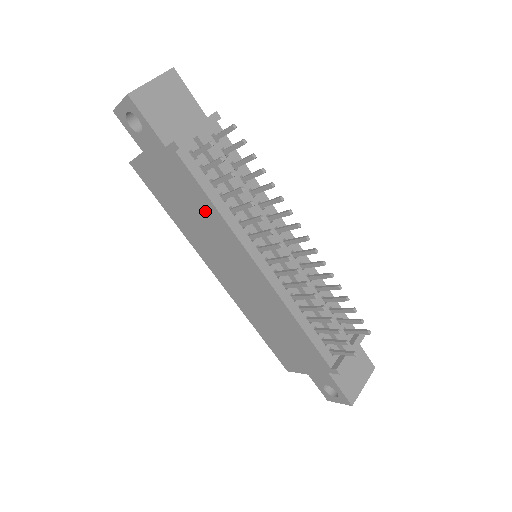
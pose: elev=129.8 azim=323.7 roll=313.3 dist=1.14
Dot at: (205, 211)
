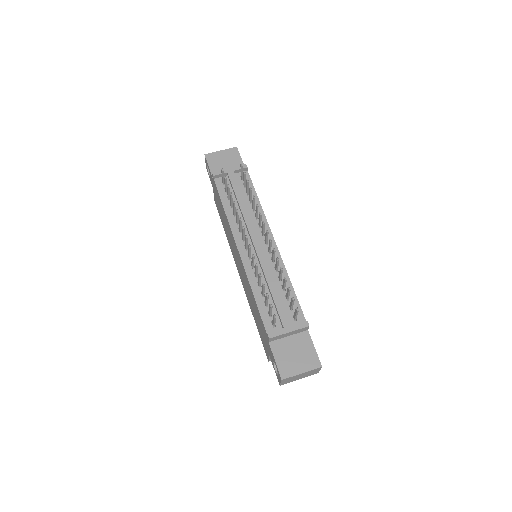
Dot at: (224, 216)
